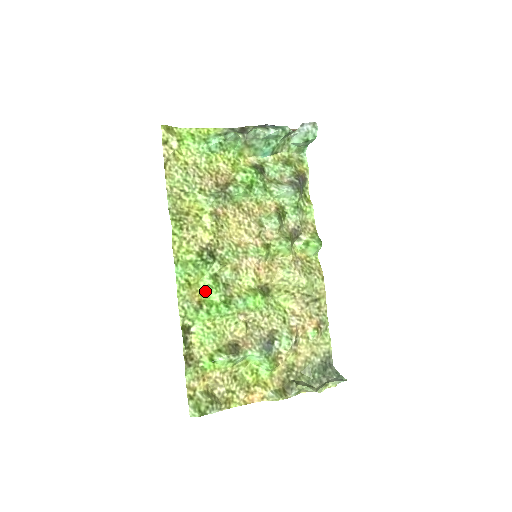
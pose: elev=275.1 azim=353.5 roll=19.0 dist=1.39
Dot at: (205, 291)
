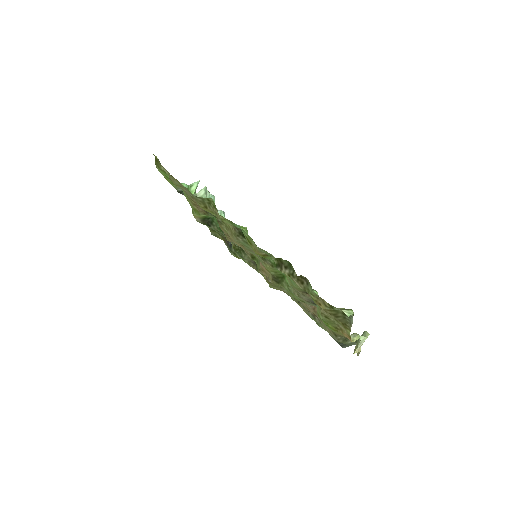
Dot at: occluded
